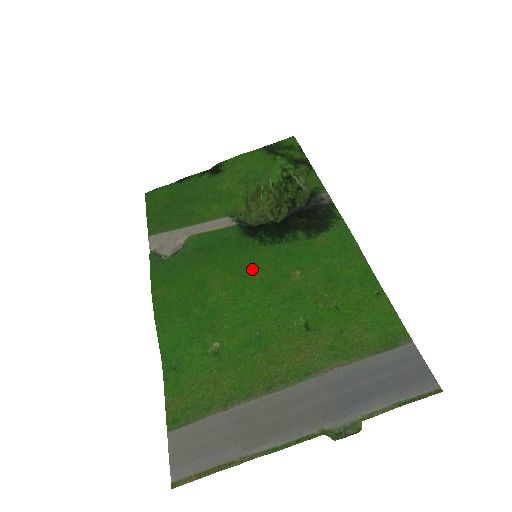
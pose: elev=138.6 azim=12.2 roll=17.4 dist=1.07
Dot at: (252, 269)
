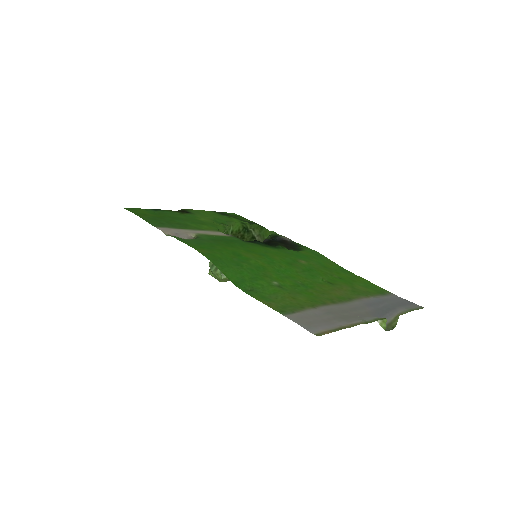
Dot at: (270, 254)
